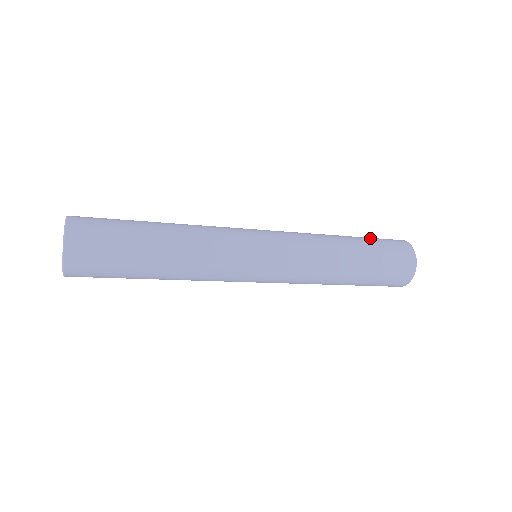
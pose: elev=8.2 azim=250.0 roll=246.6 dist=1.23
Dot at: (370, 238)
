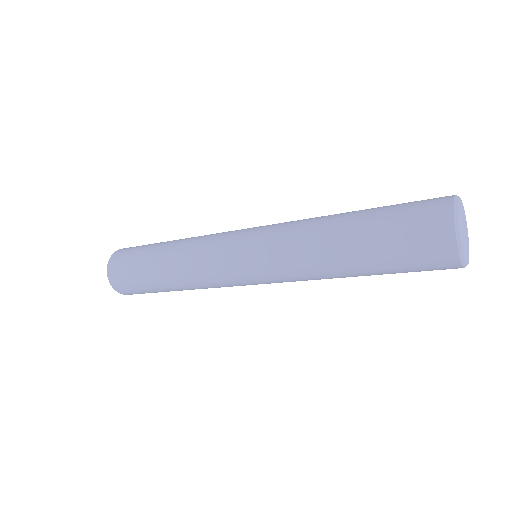
Dot at: occluded
